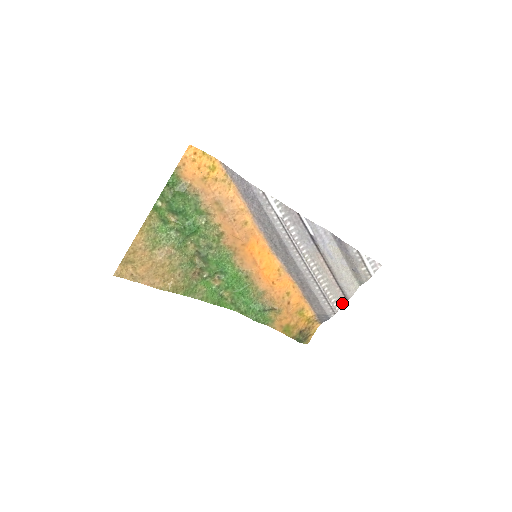
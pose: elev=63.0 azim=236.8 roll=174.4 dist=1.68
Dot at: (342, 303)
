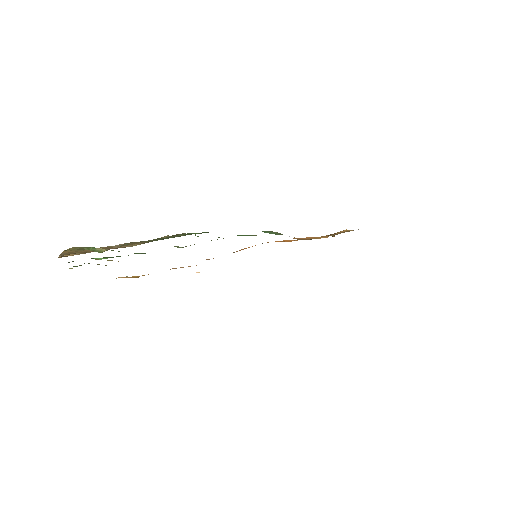
Dot at: occluded
